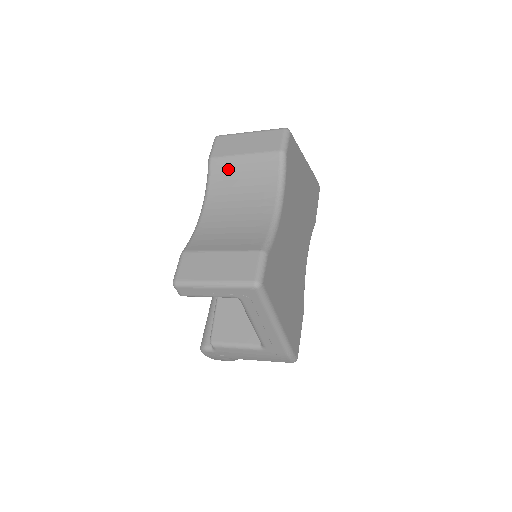
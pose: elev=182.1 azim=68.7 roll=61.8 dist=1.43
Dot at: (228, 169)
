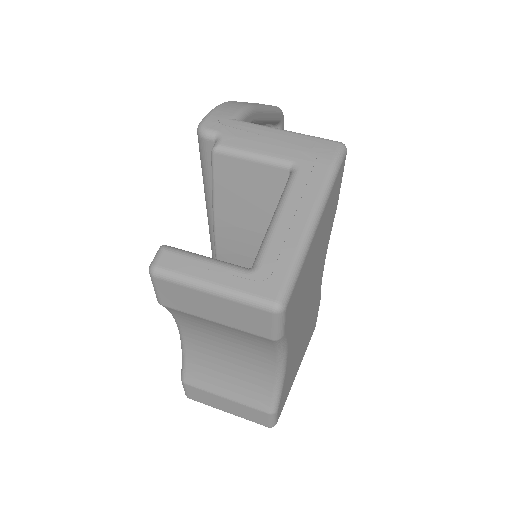
Dot at: (196, 320)
